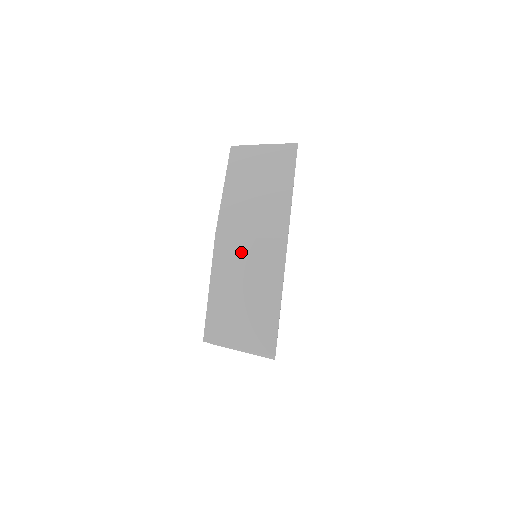
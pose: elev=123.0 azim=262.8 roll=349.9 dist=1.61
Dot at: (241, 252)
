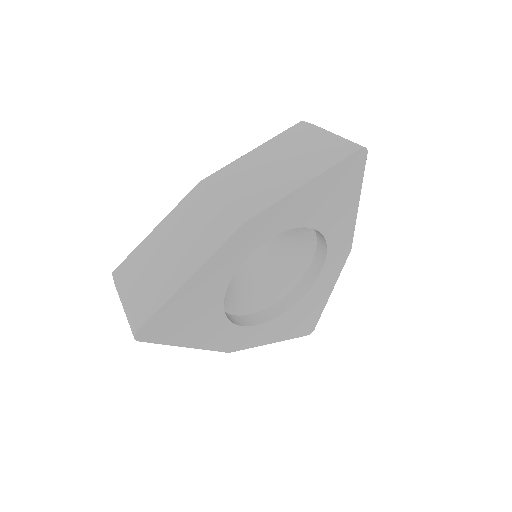
Dot at: (201, 211)
